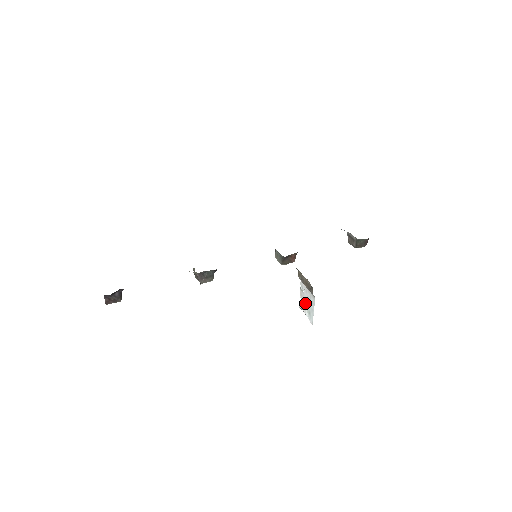
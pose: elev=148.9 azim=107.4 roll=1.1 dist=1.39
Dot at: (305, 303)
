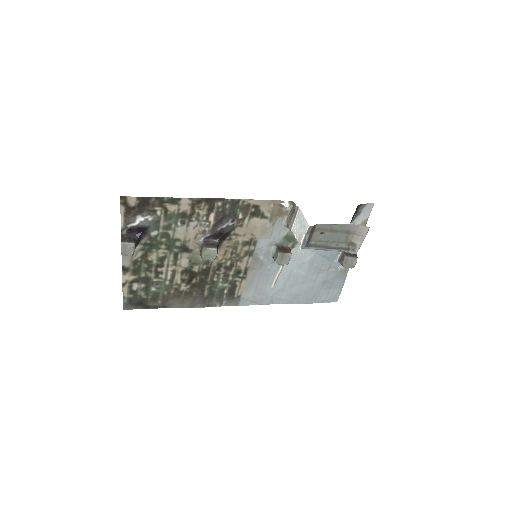
Dot at: (300, 231)
